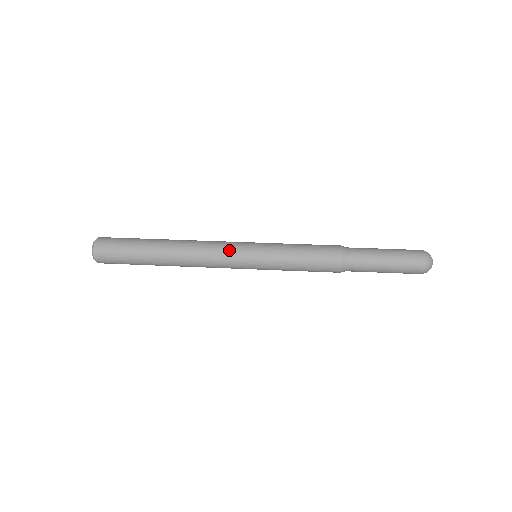
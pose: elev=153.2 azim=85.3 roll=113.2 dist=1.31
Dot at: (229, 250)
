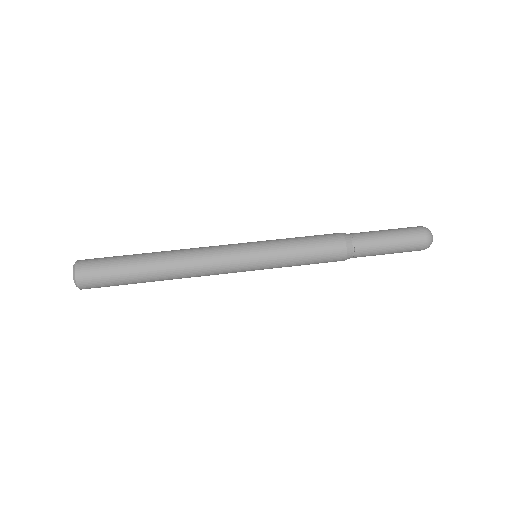
Dot at: (230, 272)
